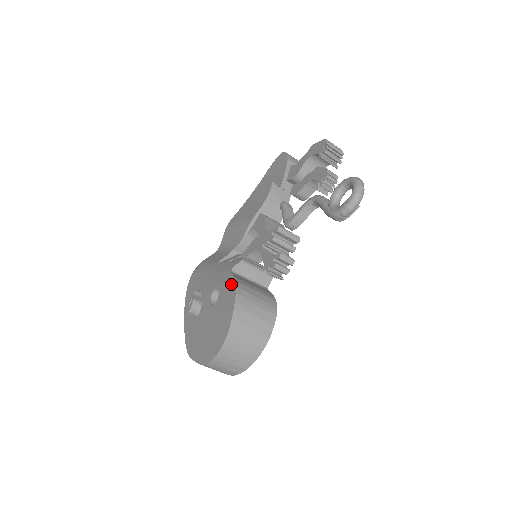
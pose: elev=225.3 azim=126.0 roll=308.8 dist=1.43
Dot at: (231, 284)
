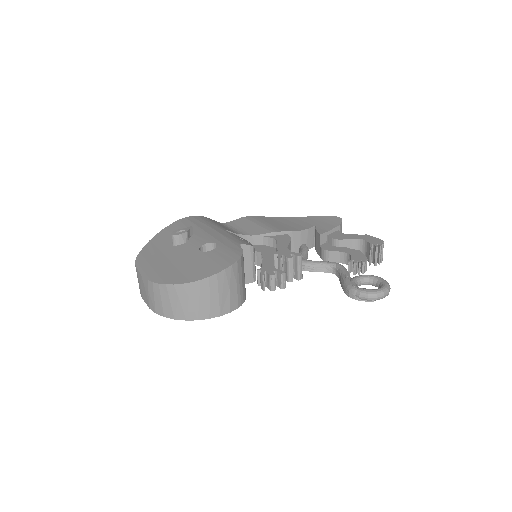
Dot at: (236, 252)
